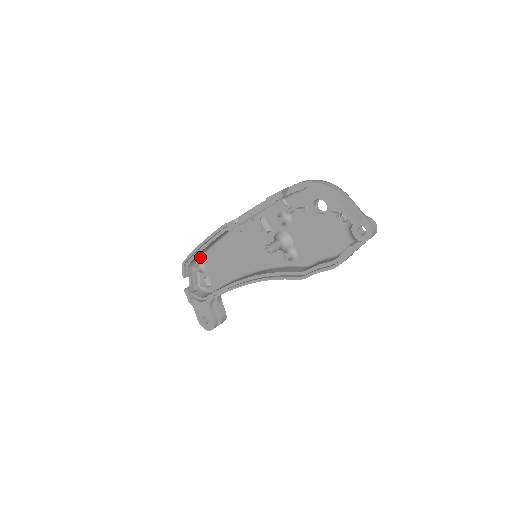
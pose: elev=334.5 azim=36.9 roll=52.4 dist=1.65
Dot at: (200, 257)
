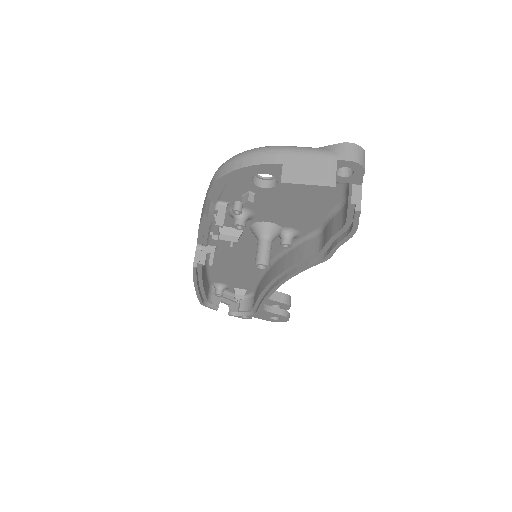
Dot at: (209, 282)
